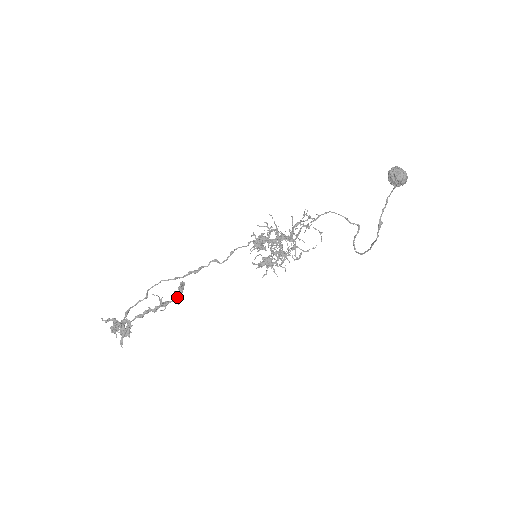
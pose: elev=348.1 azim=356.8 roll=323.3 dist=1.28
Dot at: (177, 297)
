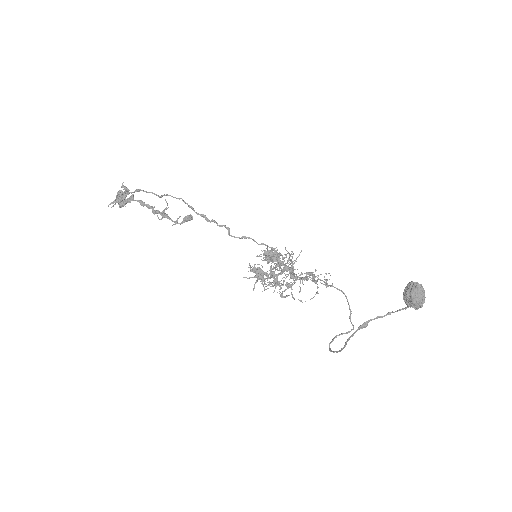
Dot at: (177, 220)
